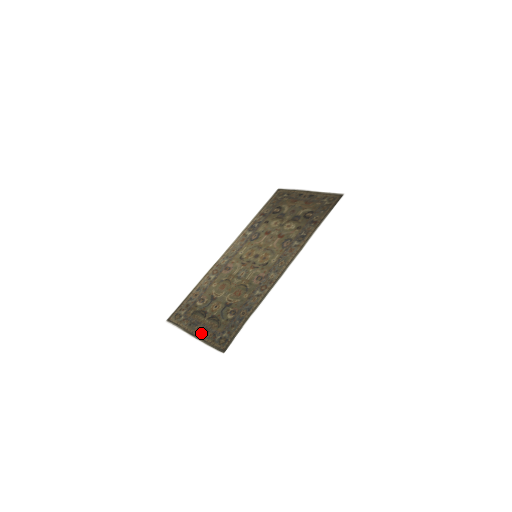
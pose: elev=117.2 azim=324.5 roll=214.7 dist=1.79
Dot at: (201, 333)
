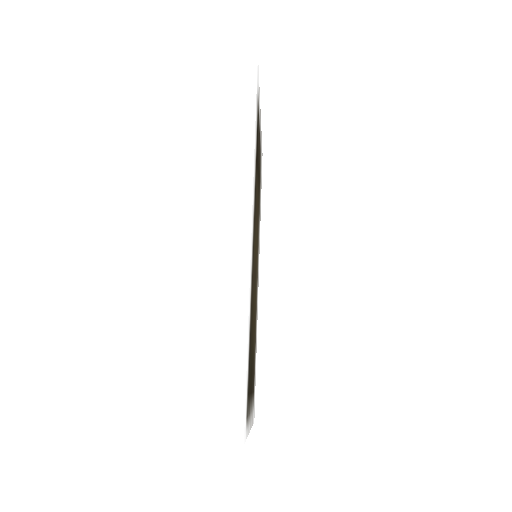
Dot at: occluded
